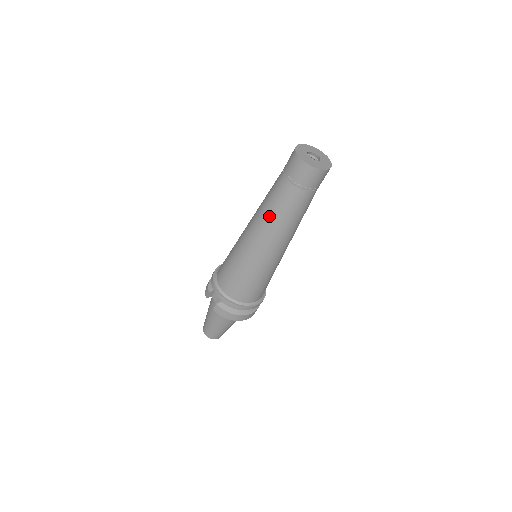
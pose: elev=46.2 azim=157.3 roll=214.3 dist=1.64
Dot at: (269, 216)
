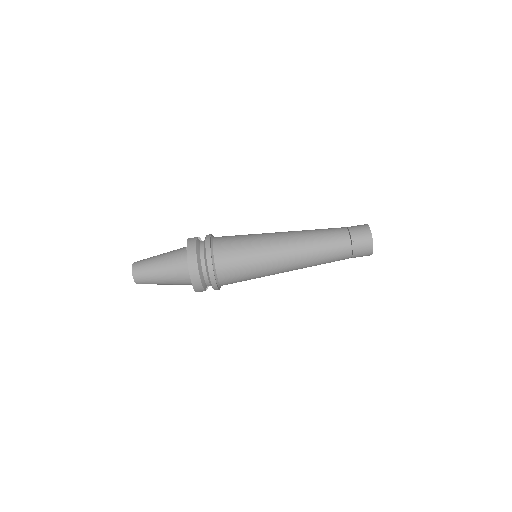
Dot at: (311, 230)
